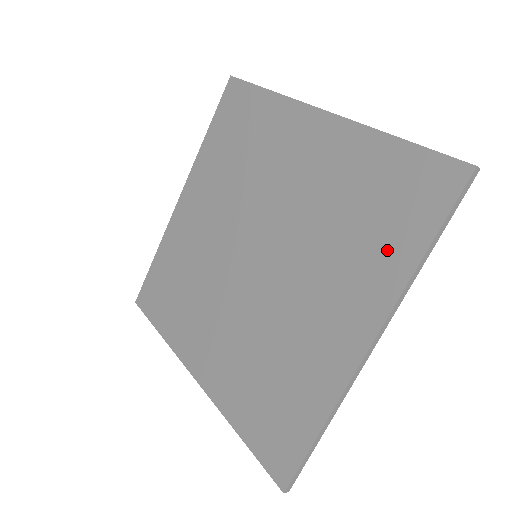
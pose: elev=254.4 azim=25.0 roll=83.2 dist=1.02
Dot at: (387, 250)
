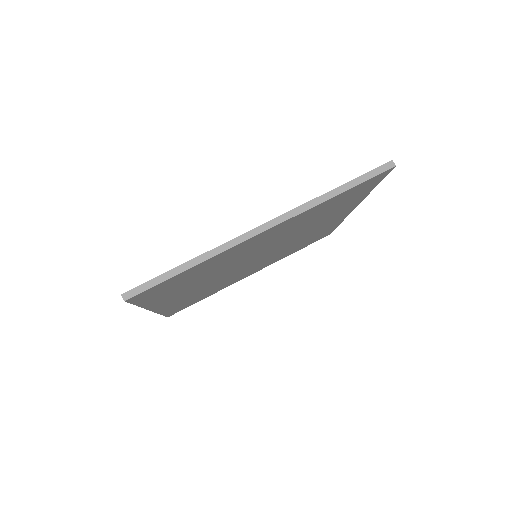
Dot at: occluded
